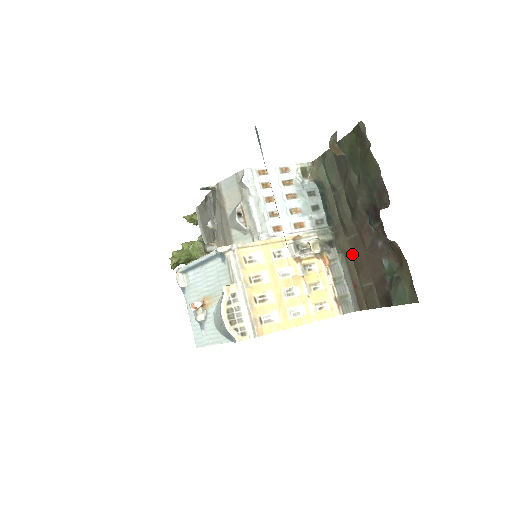
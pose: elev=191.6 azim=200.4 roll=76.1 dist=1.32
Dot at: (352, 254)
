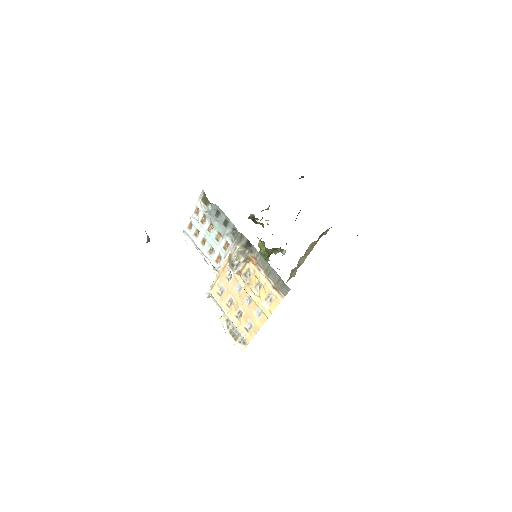
Dot at: occluded
